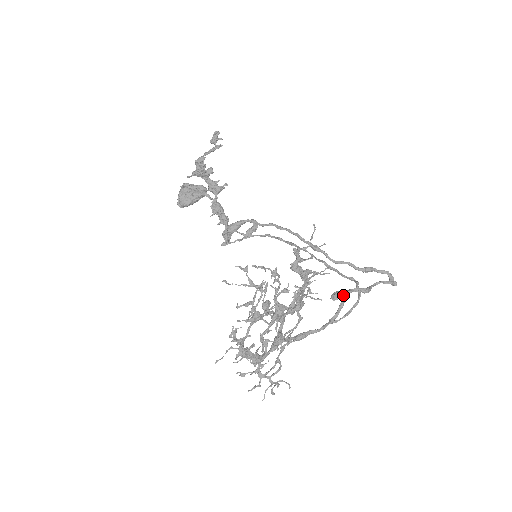
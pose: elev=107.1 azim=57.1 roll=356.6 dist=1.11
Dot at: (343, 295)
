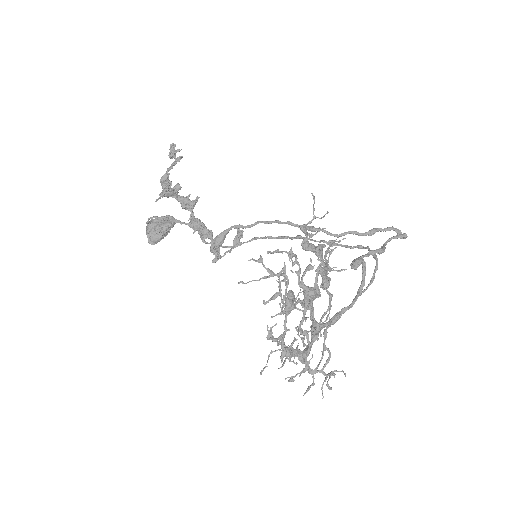
Dot at: (362, 260)
